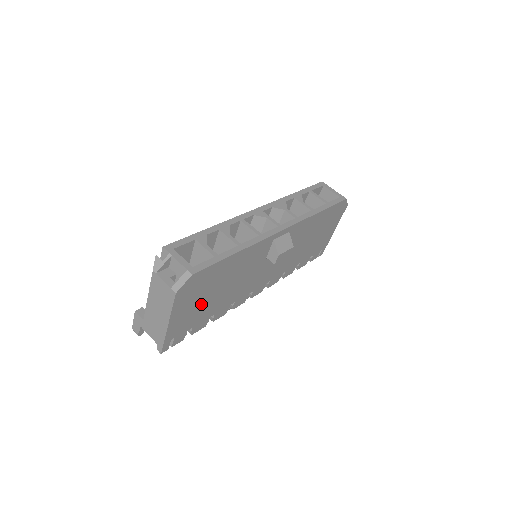
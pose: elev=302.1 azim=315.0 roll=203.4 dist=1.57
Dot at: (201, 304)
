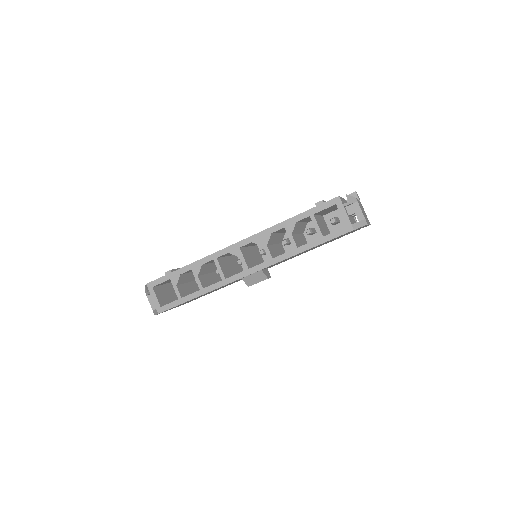
Dot at: occluded
